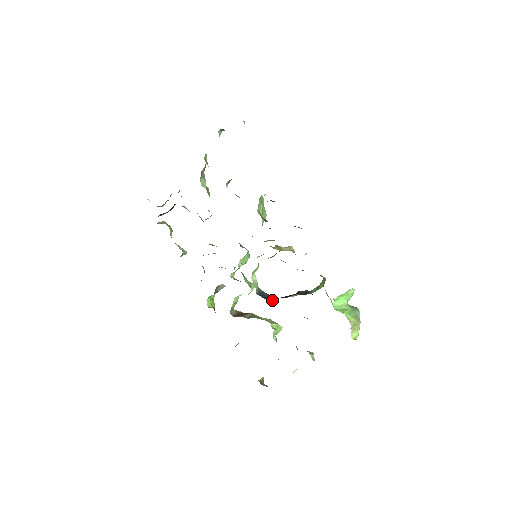
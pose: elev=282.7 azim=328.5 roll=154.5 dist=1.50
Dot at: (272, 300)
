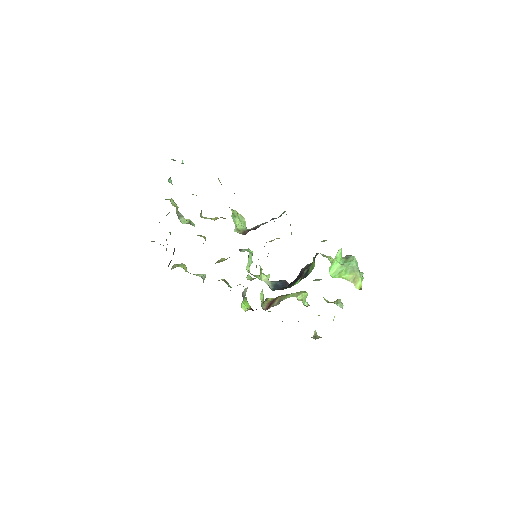
Dot at: (287, 284)
